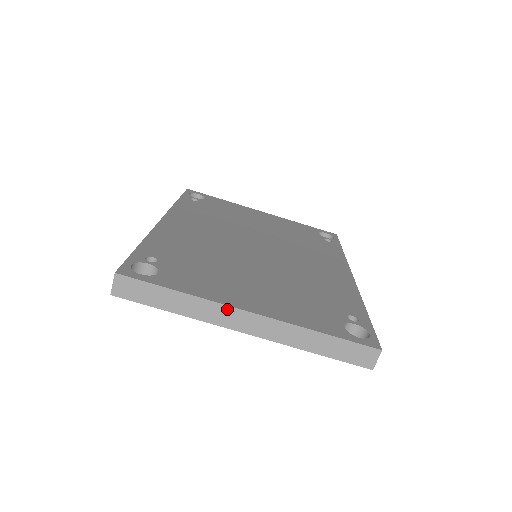
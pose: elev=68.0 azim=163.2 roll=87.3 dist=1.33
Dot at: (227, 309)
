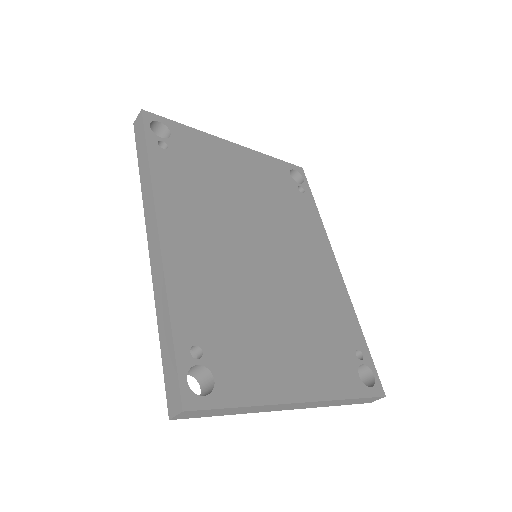
Dot at: (283, 405)
